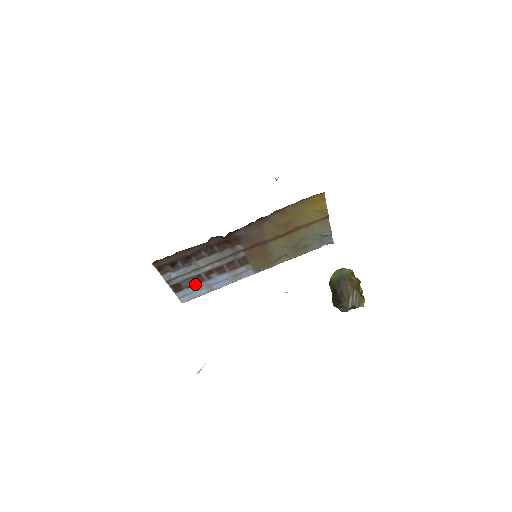
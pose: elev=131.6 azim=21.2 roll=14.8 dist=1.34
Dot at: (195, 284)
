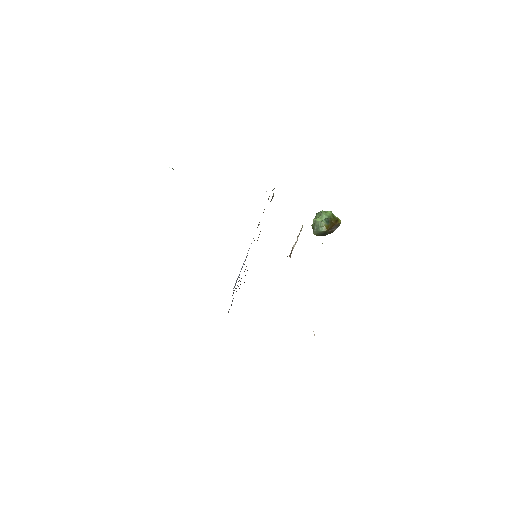
Dot at: occluded
